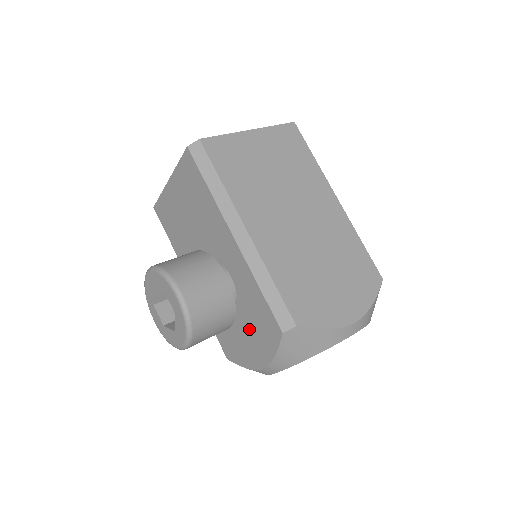
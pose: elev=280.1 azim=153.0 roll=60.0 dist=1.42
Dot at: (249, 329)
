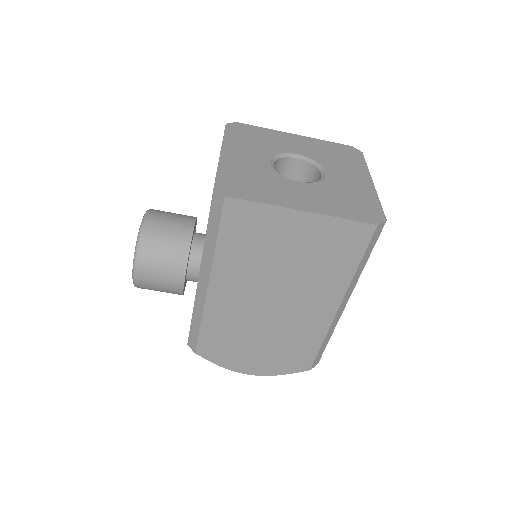
Dot at: occluded
